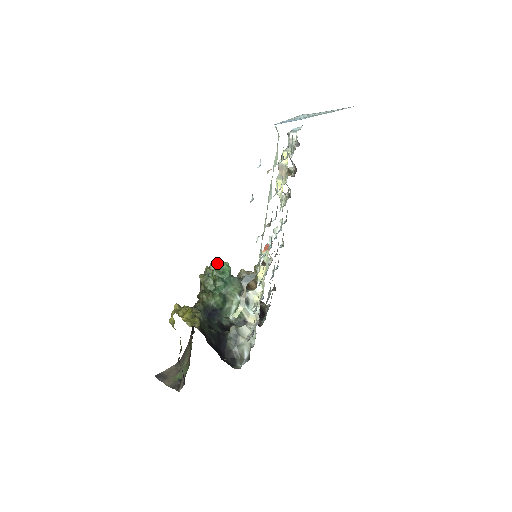
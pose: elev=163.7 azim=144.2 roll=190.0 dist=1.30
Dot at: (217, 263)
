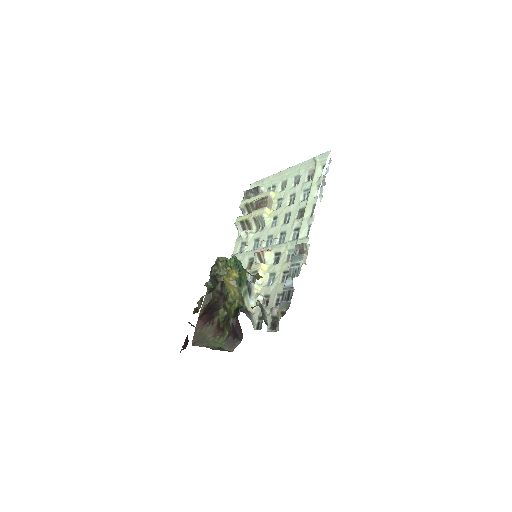
Dot at: occluded
